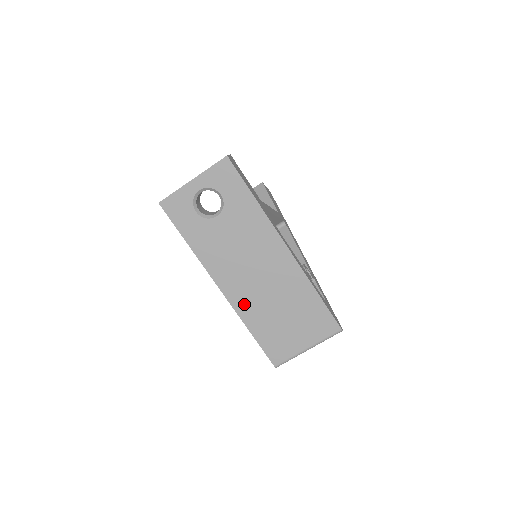
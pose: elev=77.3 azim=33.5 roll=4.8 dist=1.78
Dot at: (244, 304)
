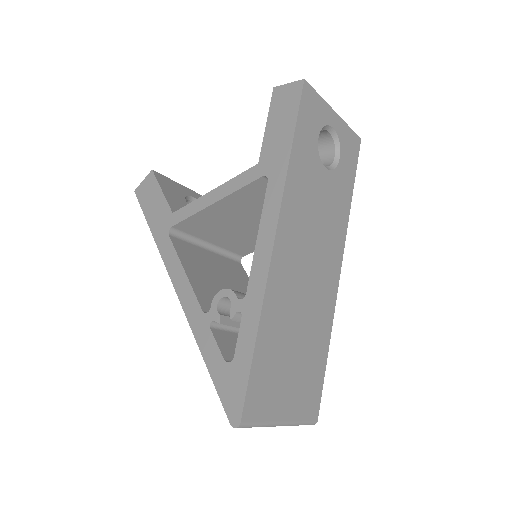
Dot at: (278, 289)
